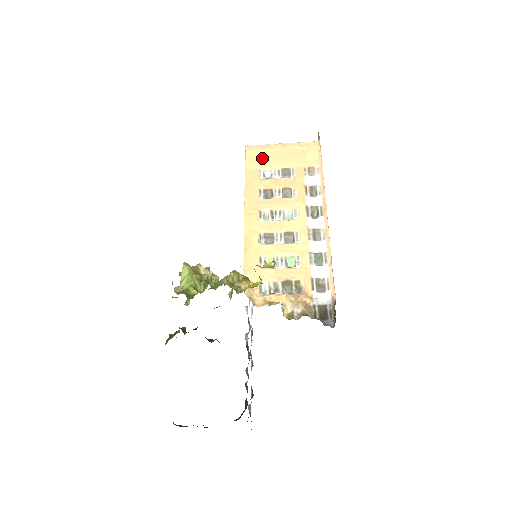
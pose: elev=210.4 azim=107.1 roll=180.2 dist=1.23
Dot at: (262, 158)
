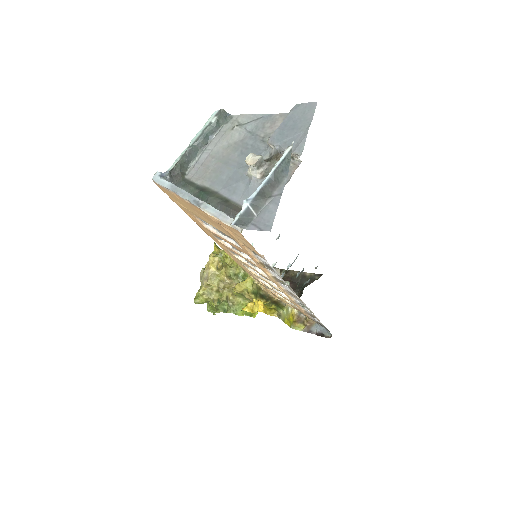
Dot at: (186, 207)
